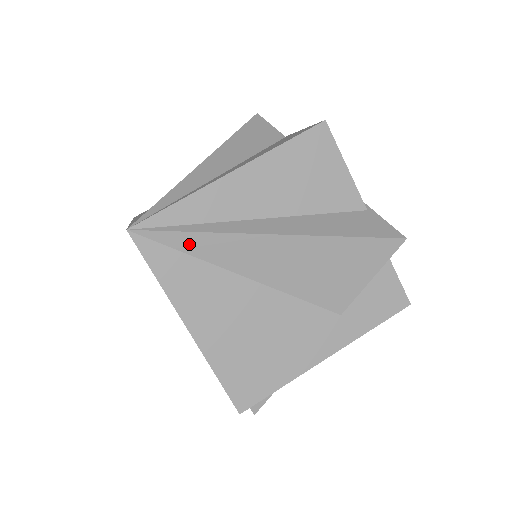
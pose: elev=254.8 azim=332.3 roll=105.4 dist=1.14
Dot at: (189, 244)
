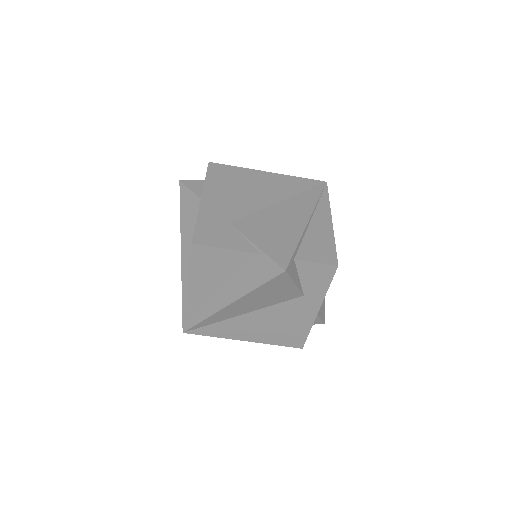
Dot at: (207, 323)
